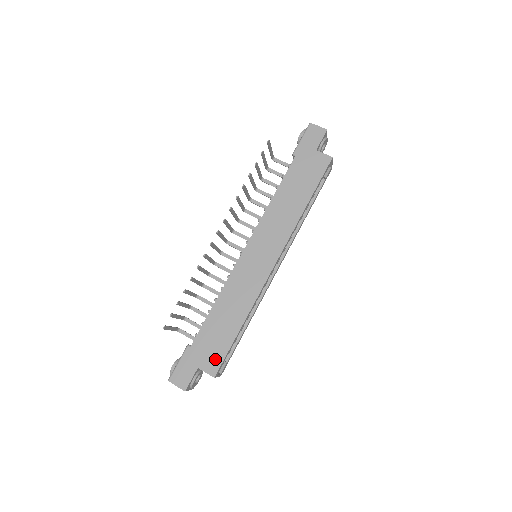
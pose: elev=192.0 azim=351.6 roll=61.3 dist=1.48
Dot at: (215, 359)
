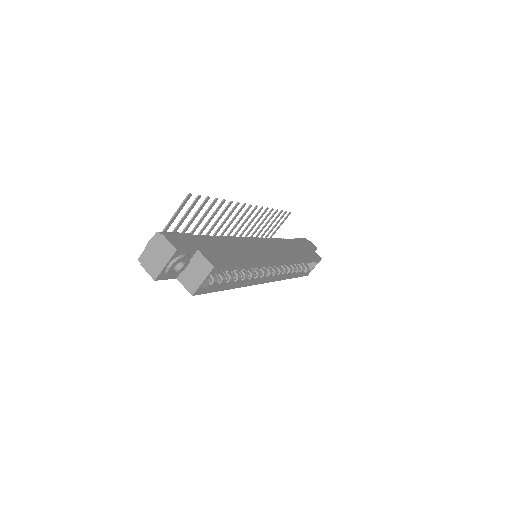
Dot at: (218, 259)
